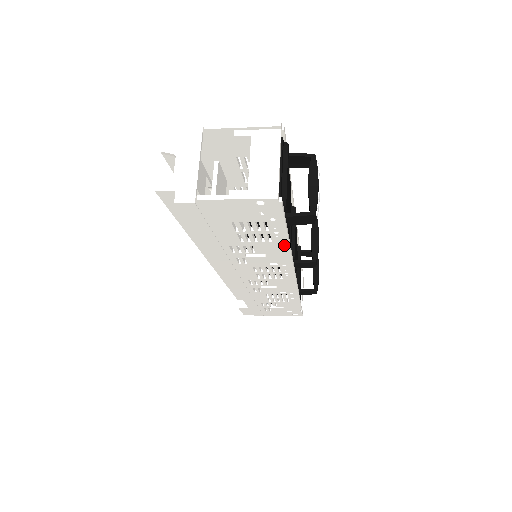
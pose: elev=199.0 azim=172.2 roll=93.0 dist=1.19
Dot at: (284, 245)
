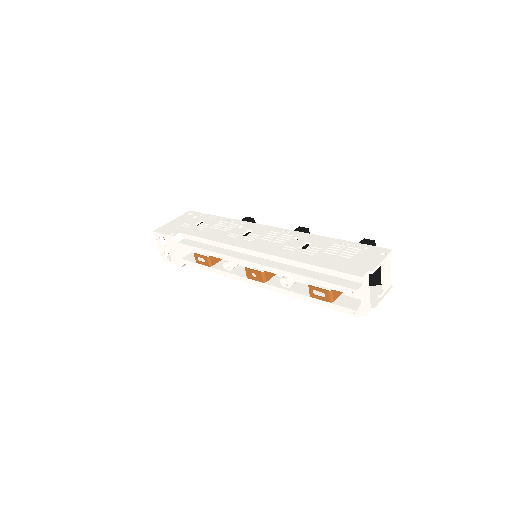
Dot at: occluded
